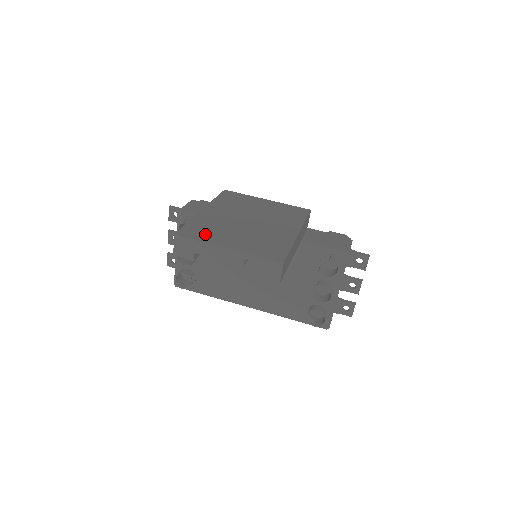
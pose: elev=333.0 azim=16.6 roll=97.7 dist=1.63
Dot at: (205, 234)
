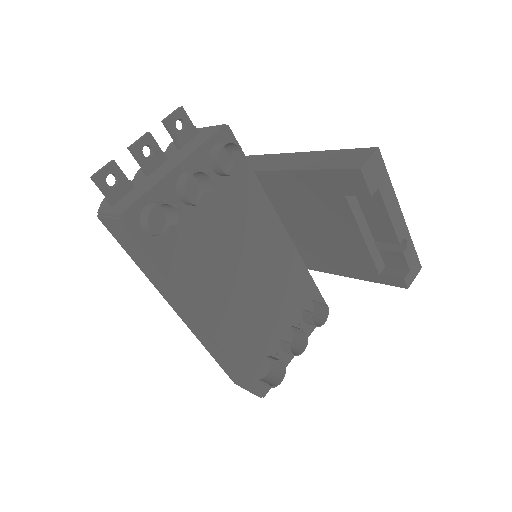
Dot at: occluded
